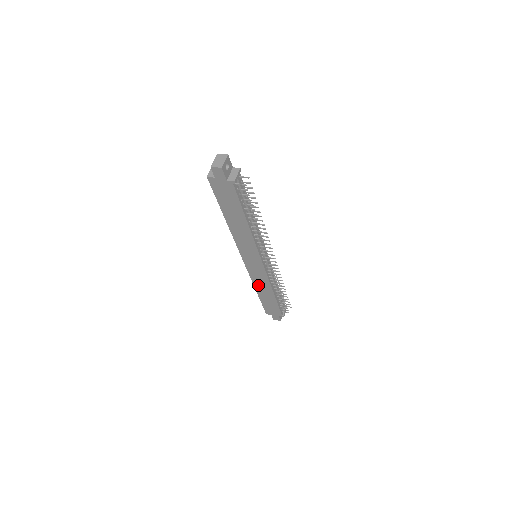
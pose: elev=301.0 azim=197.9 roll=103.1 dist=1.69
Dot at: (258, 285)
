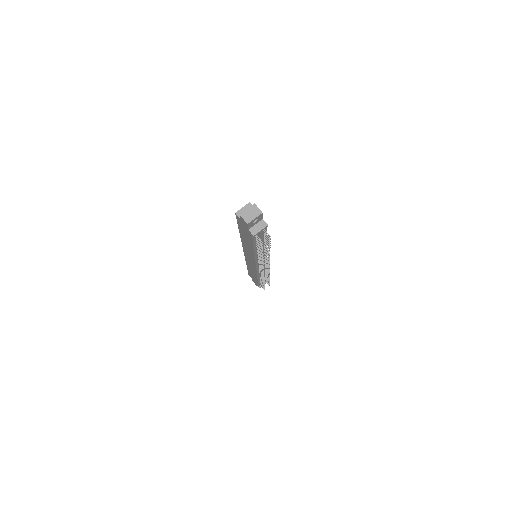
Dot at: (249, 266)
